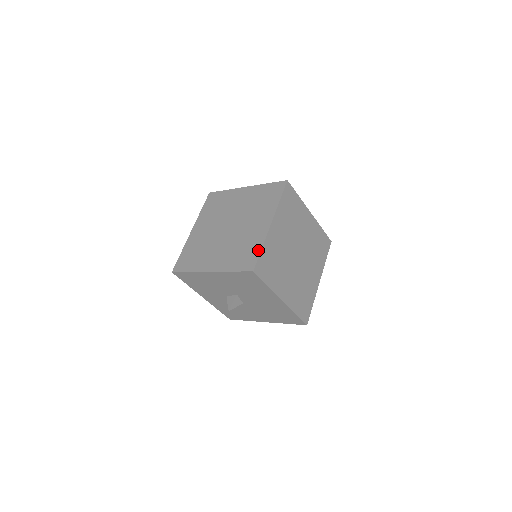
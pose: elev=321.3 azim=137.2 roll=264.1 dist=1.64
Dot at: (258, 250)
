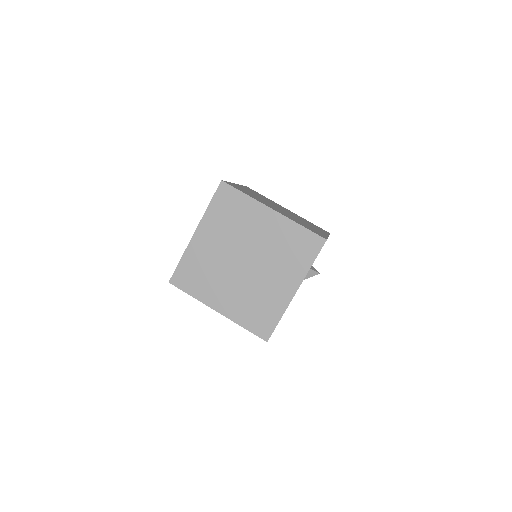
Dot at: (180, 261)
